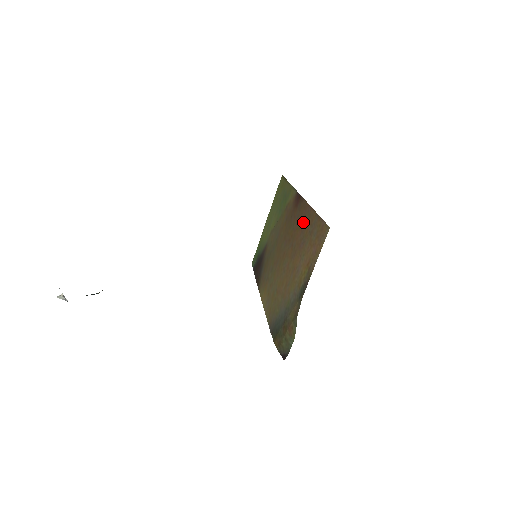
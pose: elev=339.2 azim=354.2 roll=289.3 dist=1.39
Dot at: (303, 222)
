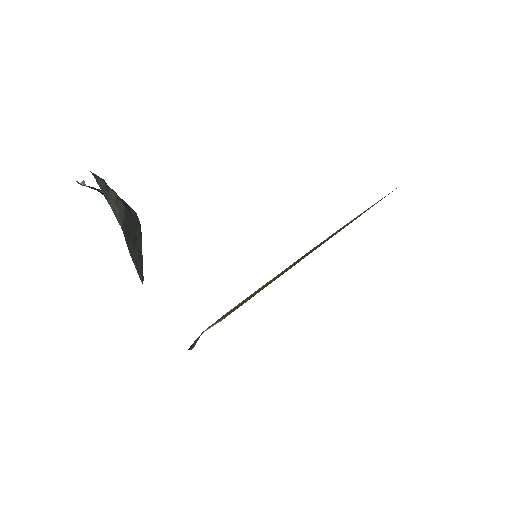
Dot at: (279, 276)
